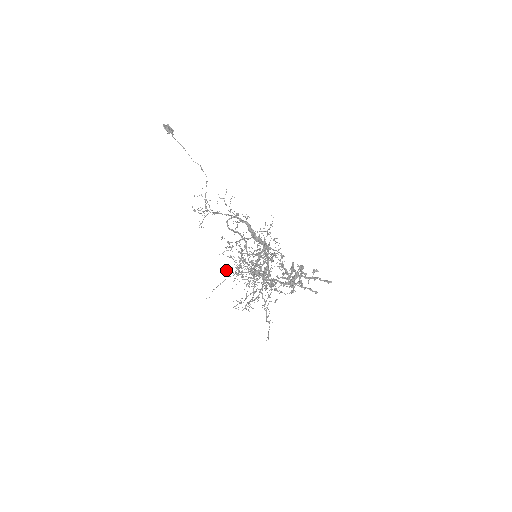
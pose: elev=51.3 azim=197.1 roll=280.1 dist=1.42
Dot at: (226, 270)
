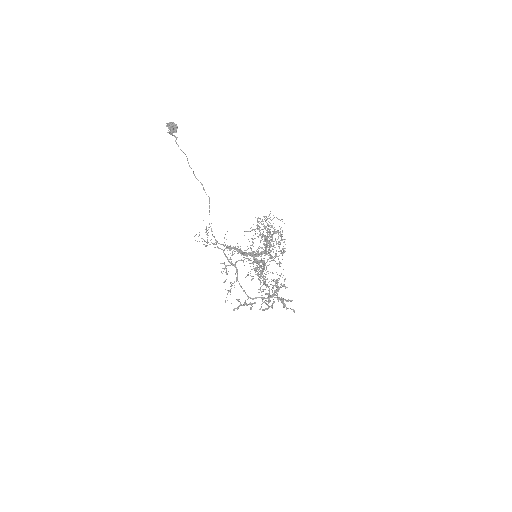
Dot at: occluded
